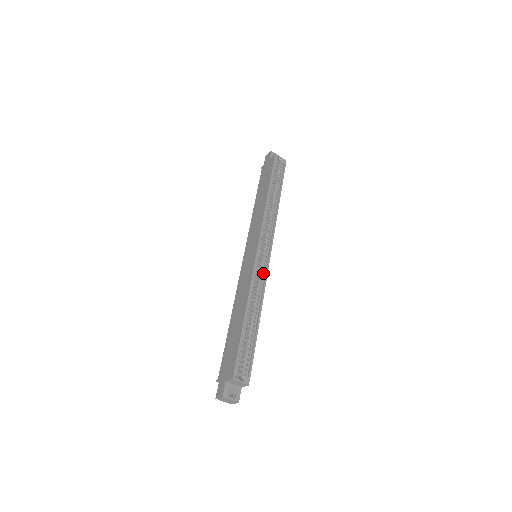
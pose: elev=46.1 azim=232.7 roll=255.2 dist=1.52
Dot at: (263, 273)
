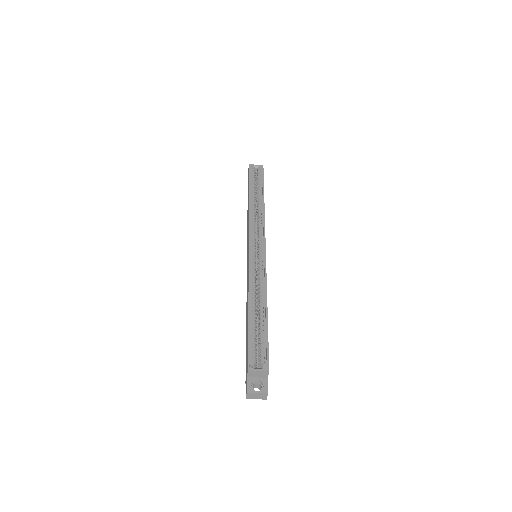
Dot at: (262, 266)
